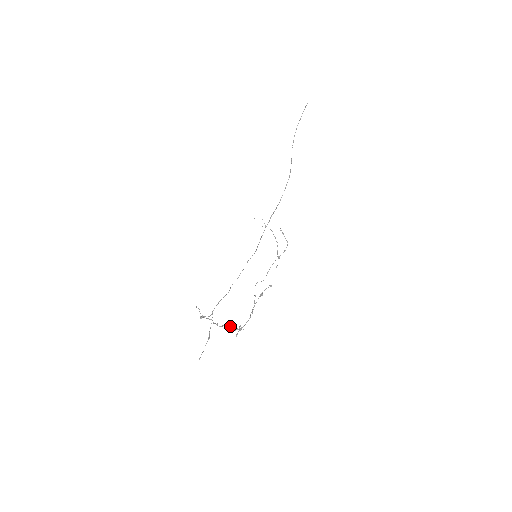
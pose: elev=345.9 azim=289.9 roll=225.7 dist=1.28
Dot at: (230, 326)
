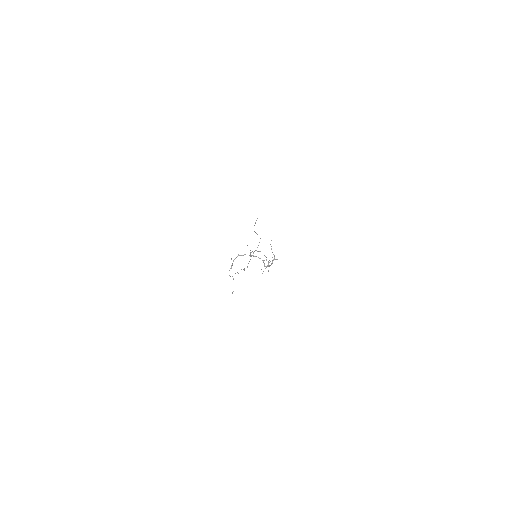
Dot at: occluded
